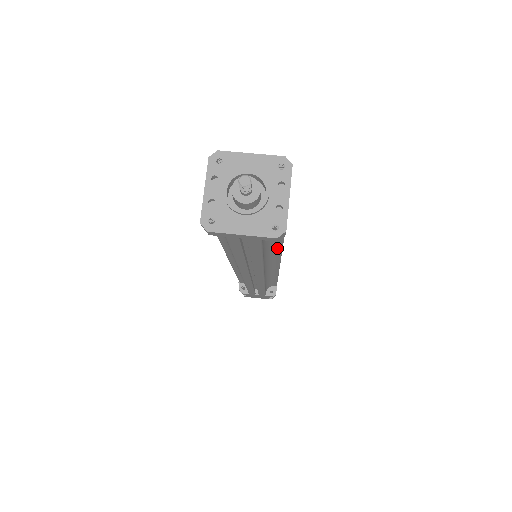
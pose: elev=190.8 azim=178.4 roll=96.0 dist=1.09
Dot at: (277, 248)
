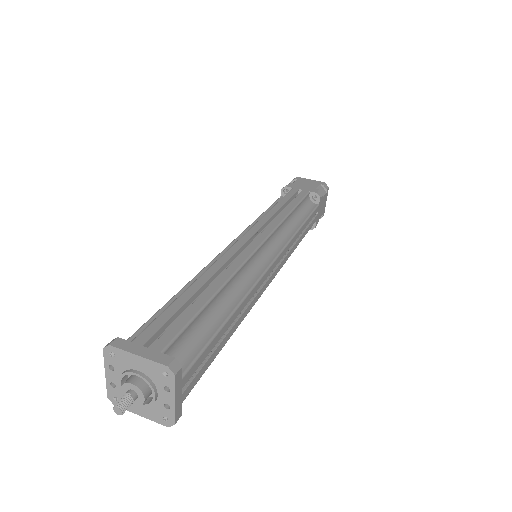
Dot at: occluded
